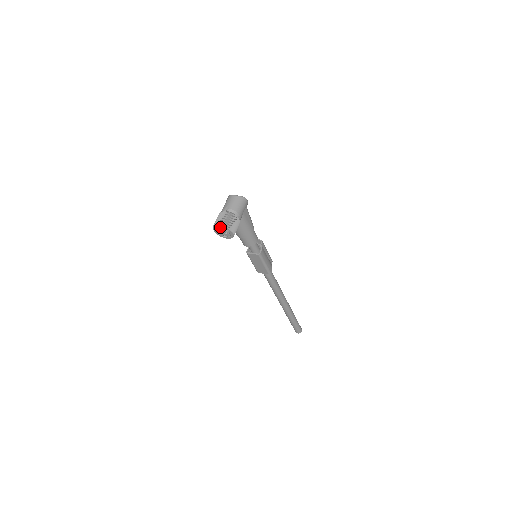
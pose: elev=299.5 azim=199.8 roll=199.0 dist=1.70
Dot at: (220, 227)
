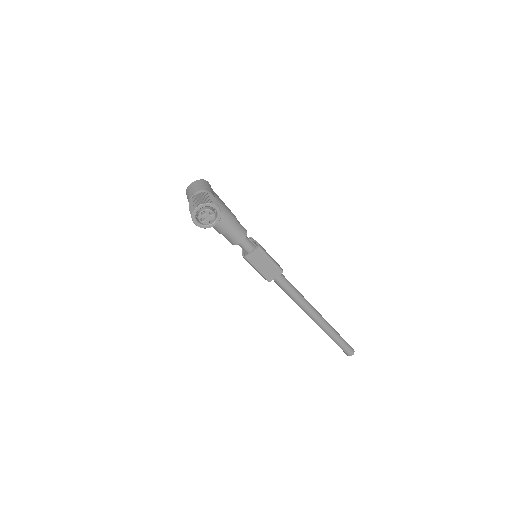
Dot at: (200, 211)
